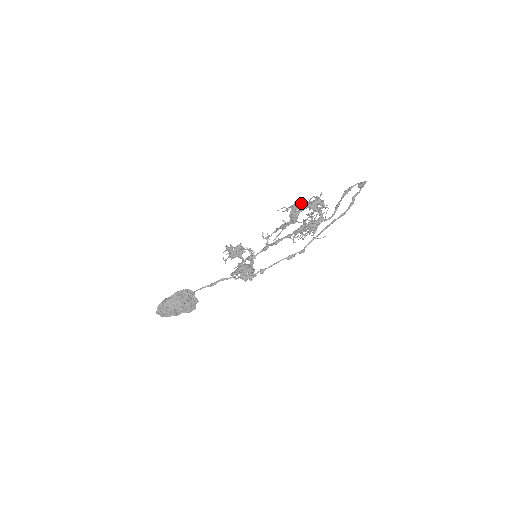
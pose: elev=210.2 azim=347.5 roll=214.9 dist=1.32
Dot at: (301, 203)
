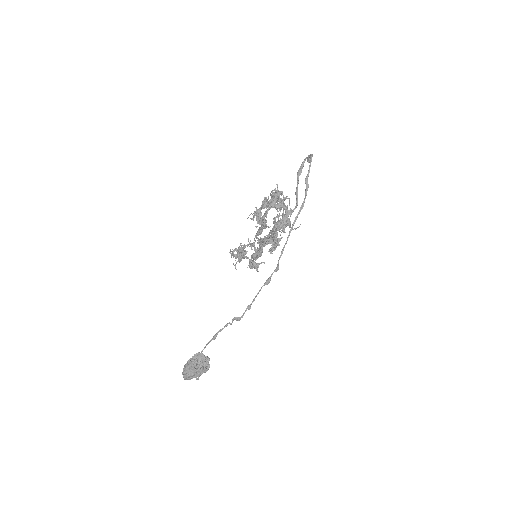
Dot at: (262, 207)
